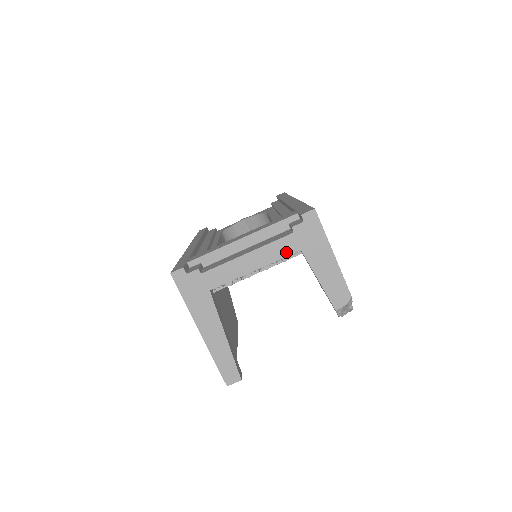
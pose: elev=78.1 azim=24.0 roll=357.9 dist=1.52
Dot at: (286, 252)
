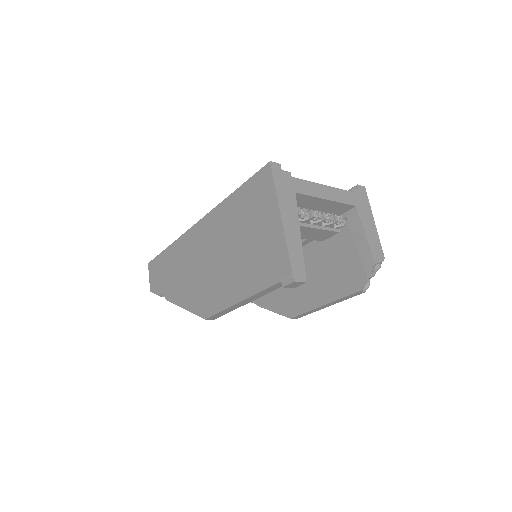
Dot at: (348, 201)
